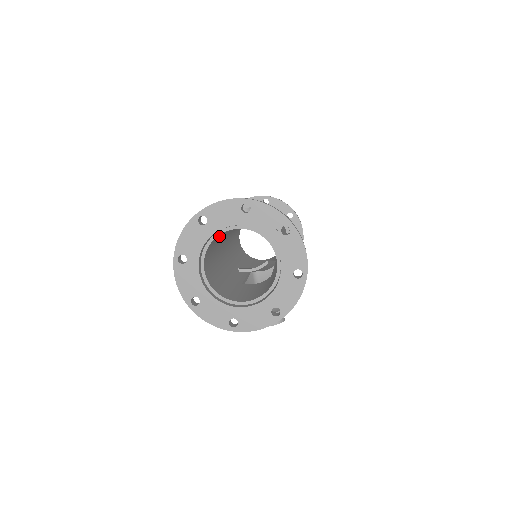
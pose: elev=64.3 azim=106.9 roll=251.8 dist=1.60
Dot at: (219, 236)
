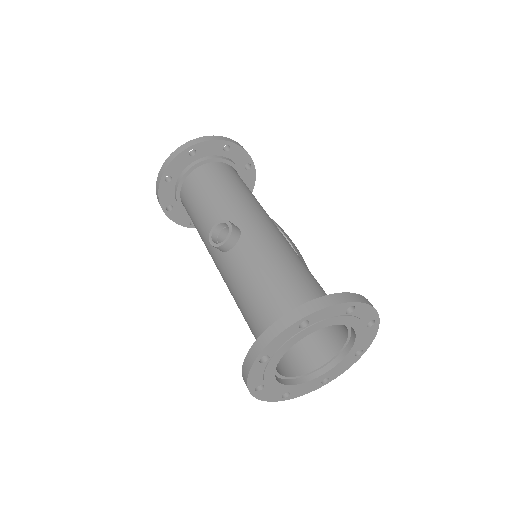
Dot at: (263, 328)
